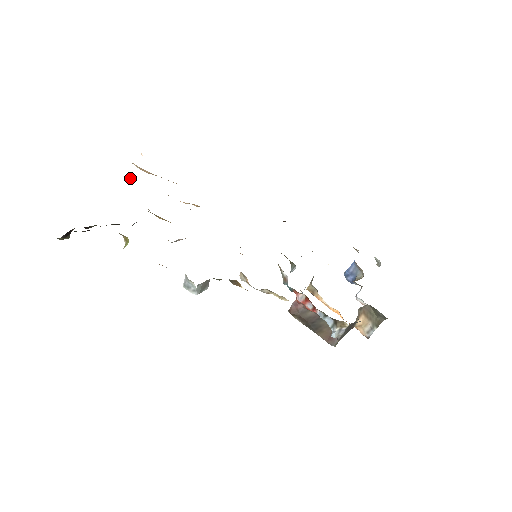
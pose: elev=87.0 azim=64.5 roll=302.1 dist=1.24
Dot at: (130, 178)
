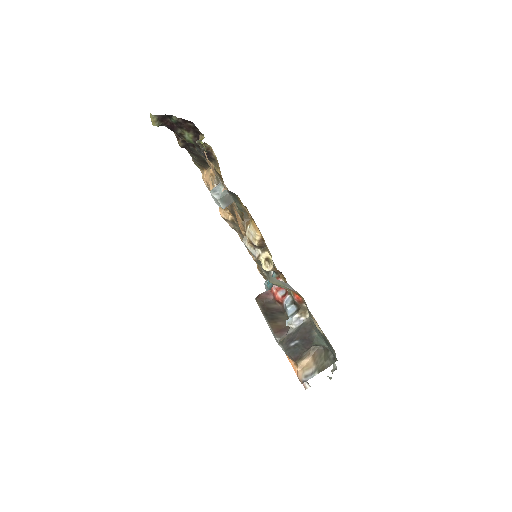
Dot at: (204, 170)
